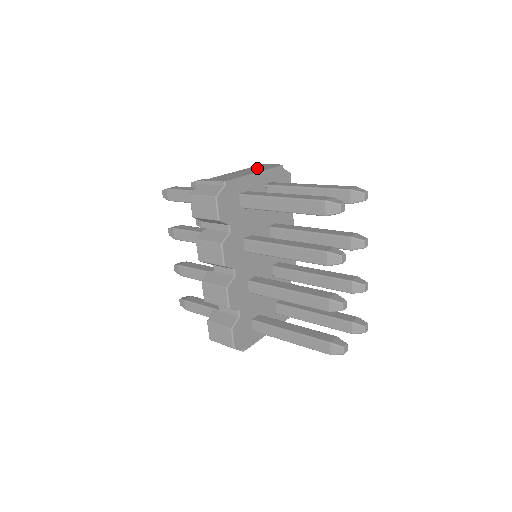
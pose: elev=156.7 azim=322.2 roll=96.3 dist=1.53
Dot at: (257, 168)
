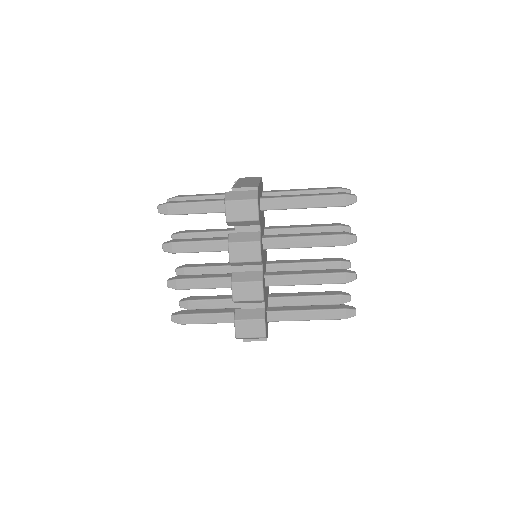
Dot at: (248, 179)
